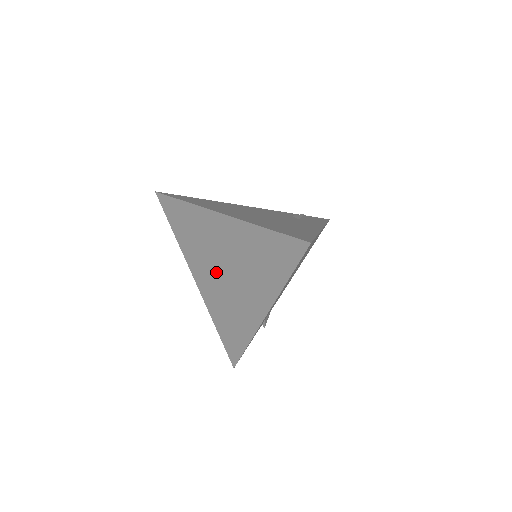
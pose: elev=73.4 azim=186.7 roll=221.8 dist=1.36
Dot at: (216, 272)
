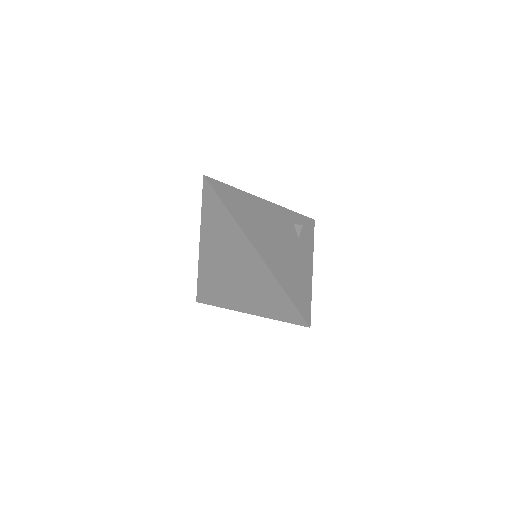
Dot at: (224, 263)
